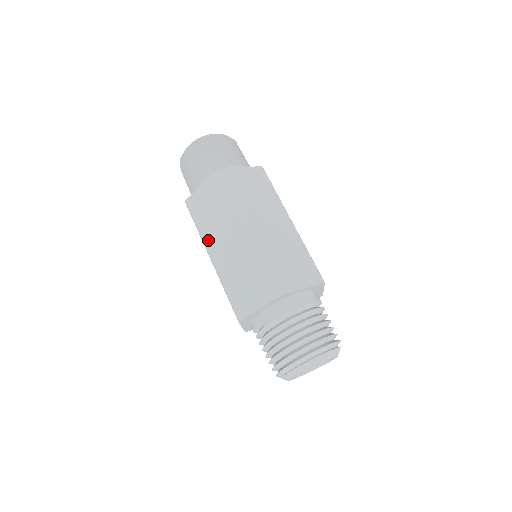
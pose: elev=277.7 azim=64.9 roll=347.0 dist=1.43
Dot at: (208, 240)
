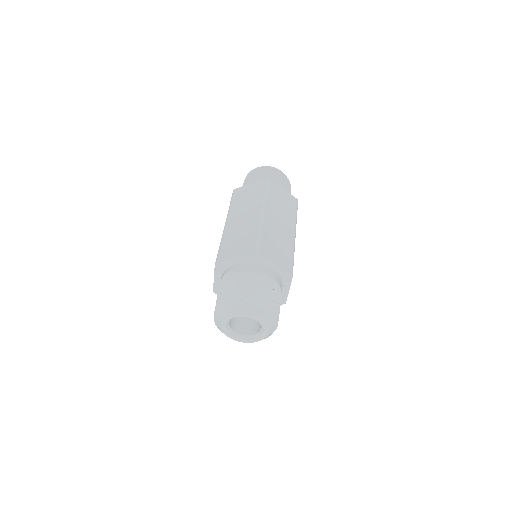
Dot at: (232, 212)
